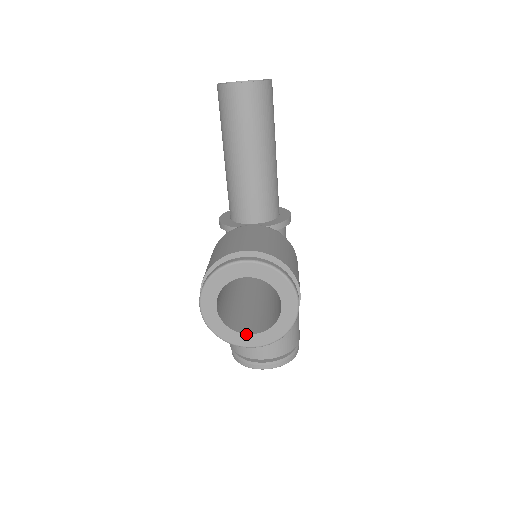
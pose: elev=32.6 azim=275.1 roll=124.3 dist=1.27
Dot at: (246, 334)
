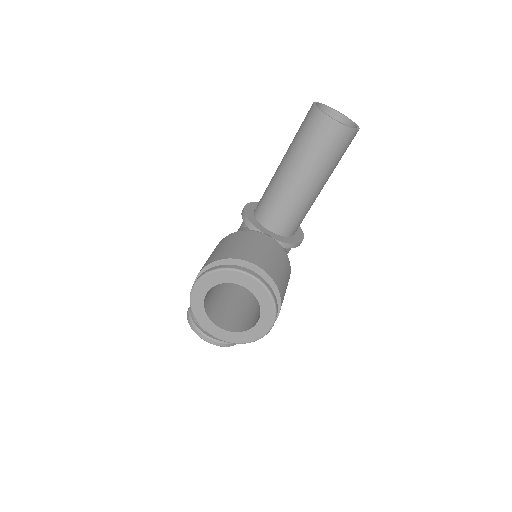
Dot at: (216, 325)
